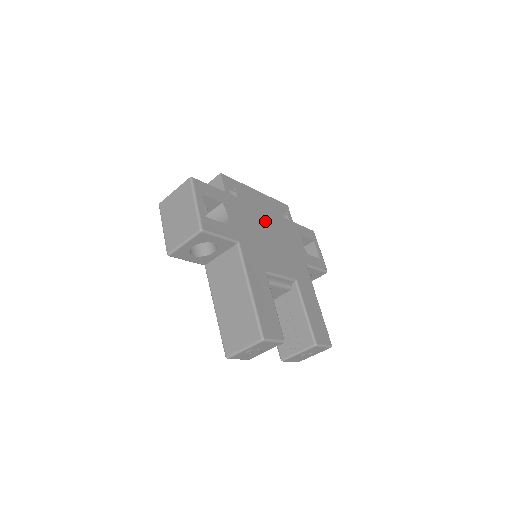
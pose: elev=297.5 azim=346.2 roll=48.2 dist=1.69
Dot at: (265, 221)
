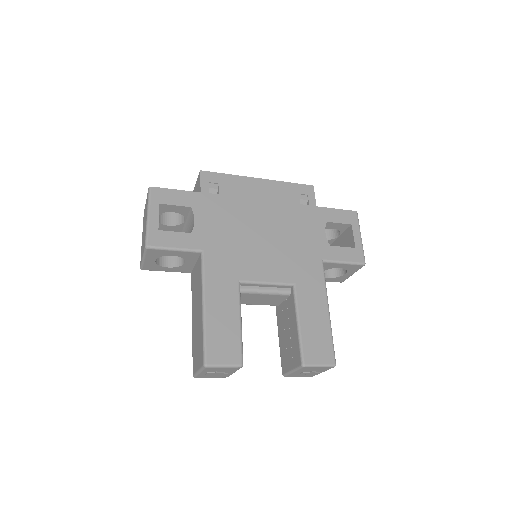
Dot at: (260, 216)
